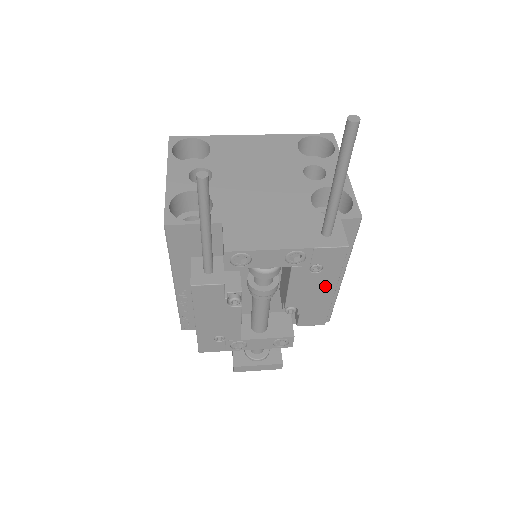
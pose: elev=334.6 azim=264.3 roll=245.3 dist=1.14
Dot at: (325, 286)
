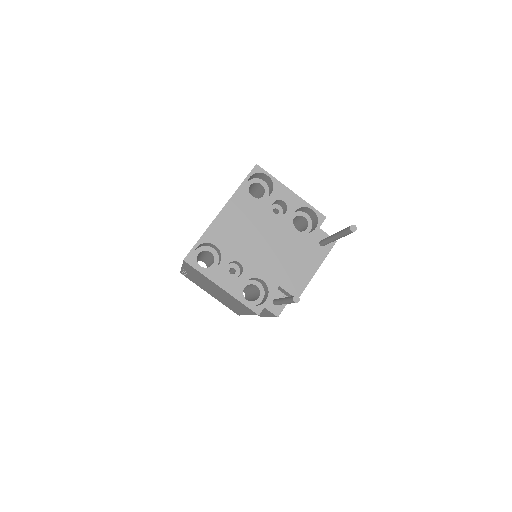
Dot at: occluded
